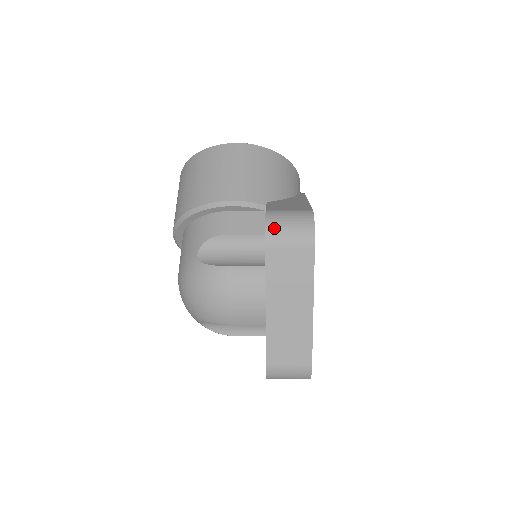
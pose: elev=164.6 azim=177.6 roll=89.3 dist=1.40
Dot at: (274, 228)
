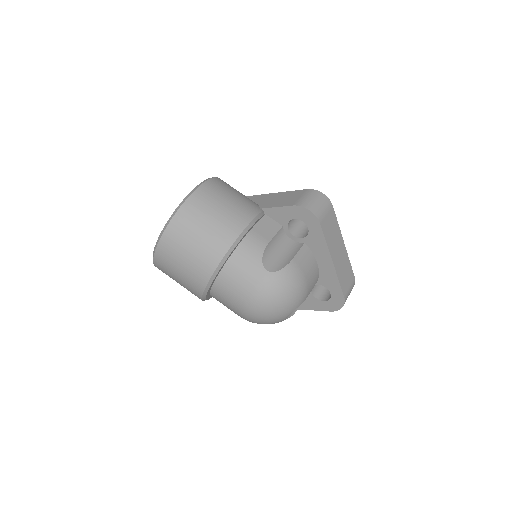
Dot at: (315, 210)
